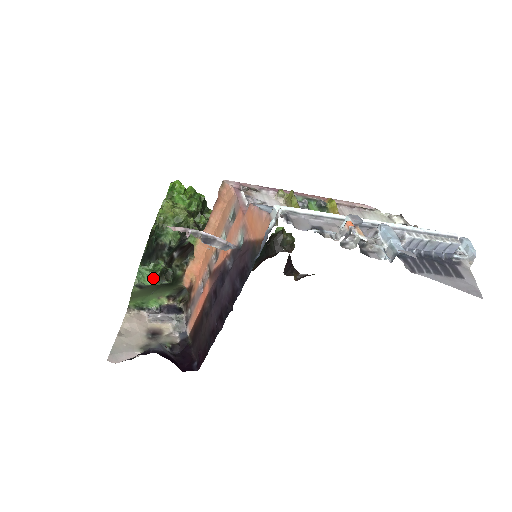
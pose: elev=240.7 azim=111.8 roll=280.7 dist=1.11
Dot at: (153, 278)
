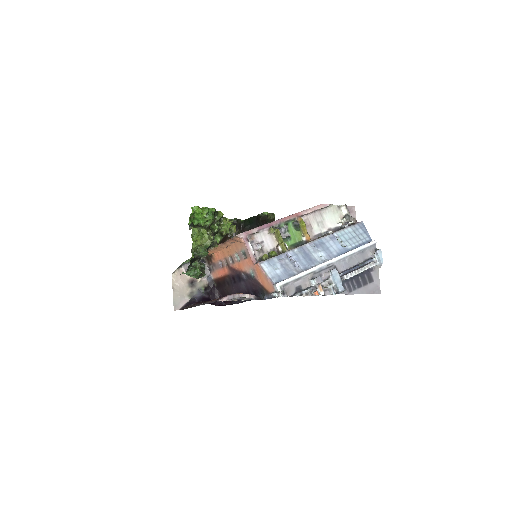
Dot at: (195, 276)
